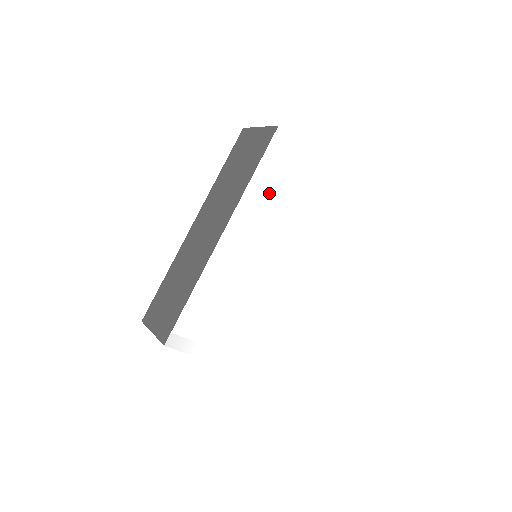
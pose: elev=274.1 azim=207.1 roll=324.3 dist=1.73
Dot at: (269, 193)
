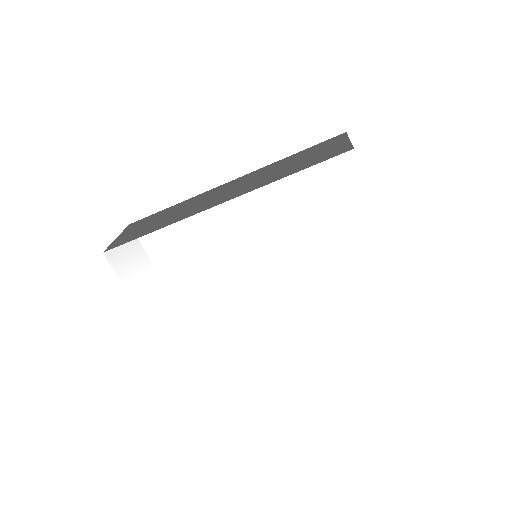
Dot at: (294, 206)
